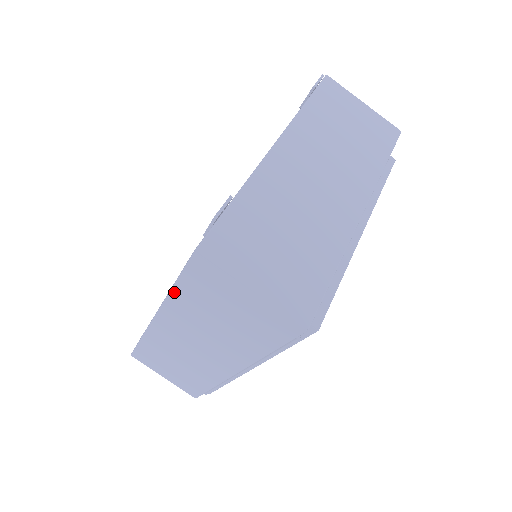
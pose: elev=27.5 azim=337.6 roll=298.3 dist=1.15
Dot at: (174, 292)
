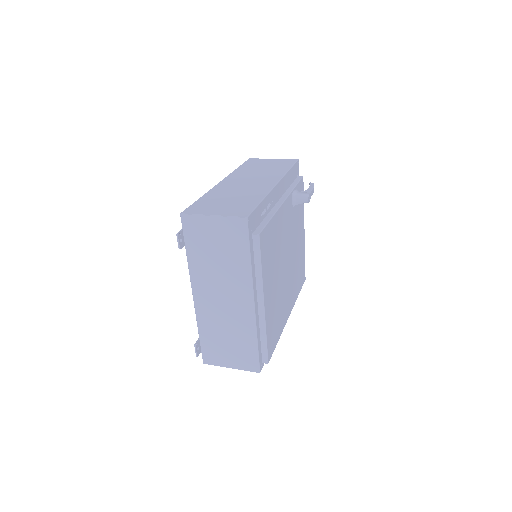
Dot at: occluded
